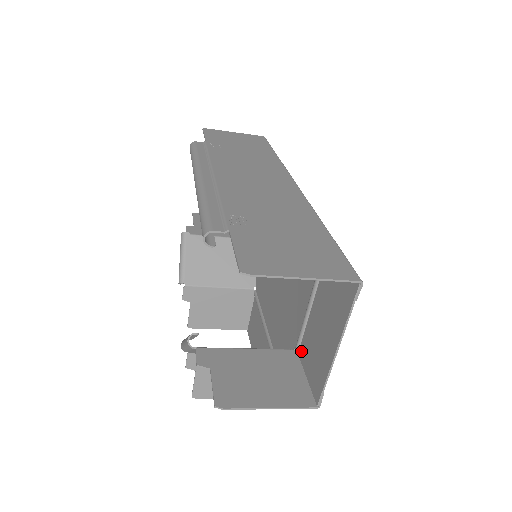
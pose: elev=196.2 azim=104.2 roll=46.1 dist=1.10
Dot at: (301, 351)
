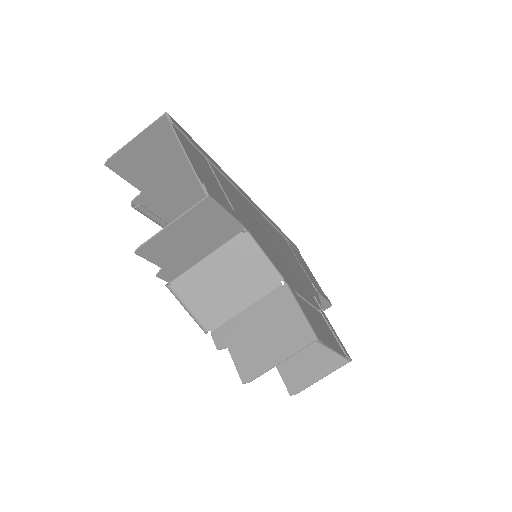
Dot at: occluded
